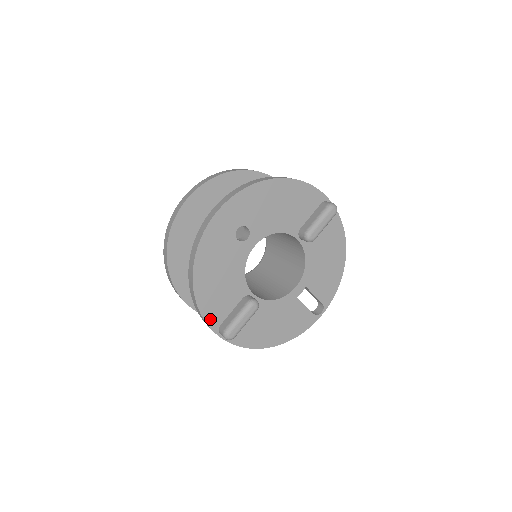
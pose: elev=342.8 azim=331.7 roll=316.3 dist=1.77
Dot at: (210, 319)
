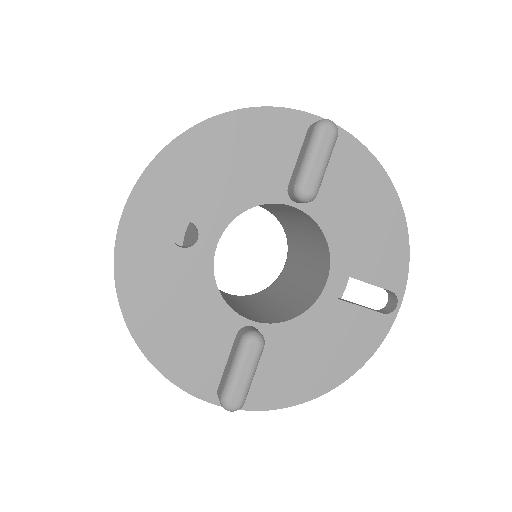
Dot at: (195, 386)
